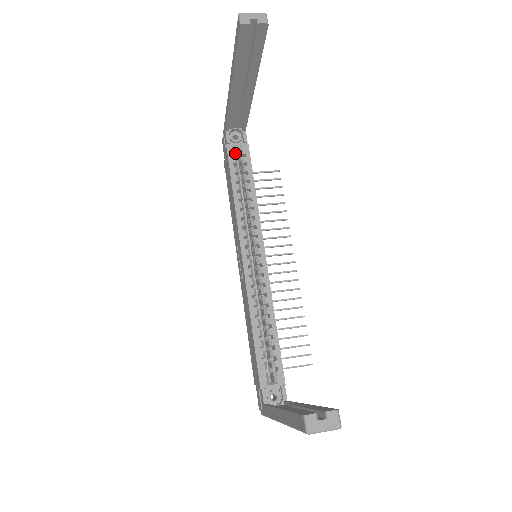
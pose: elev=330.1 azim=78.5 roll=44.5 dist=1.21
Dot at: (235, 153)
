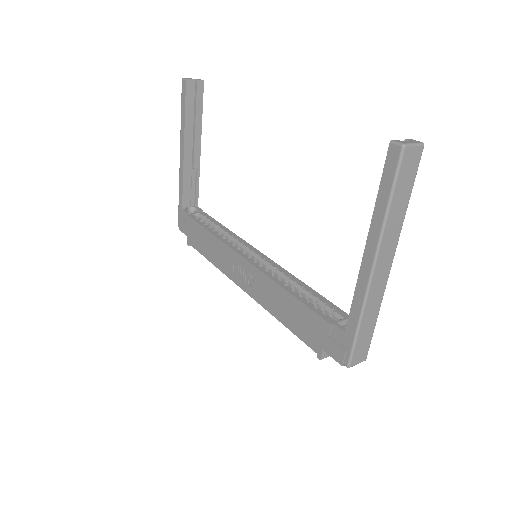
Dot at: (197, 218)
